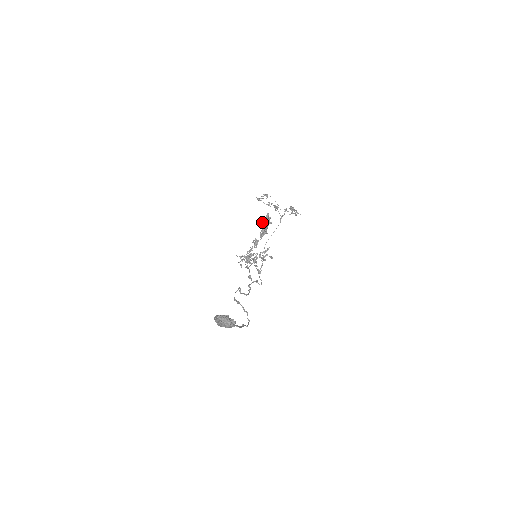
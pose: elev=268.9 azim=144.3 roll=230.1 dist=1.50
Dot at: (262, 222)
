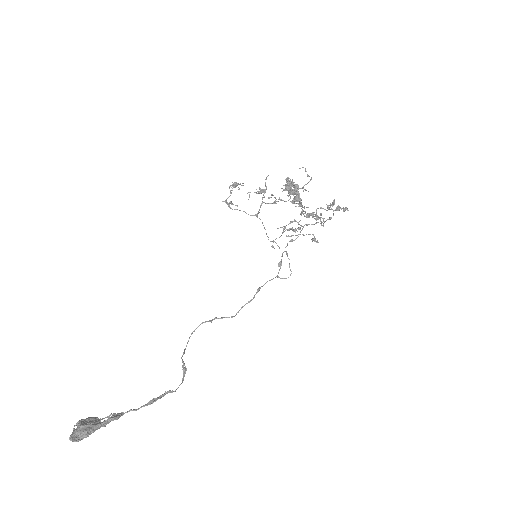
Dot at: occluded
